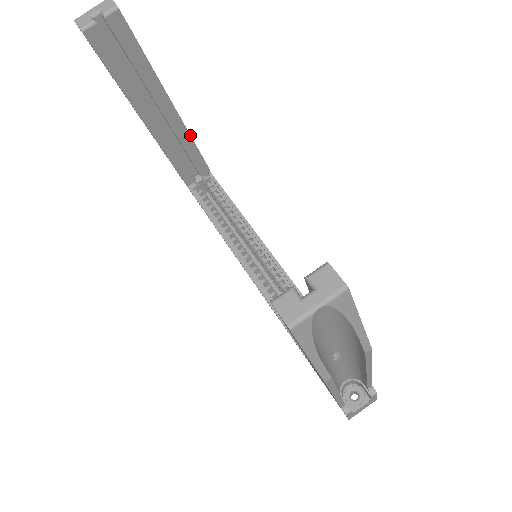
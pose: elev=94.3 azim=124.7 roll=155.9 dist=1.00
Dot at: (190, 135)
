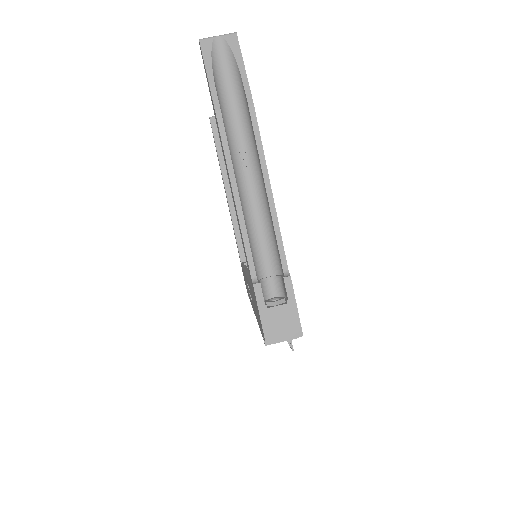
Dot at: occluded
